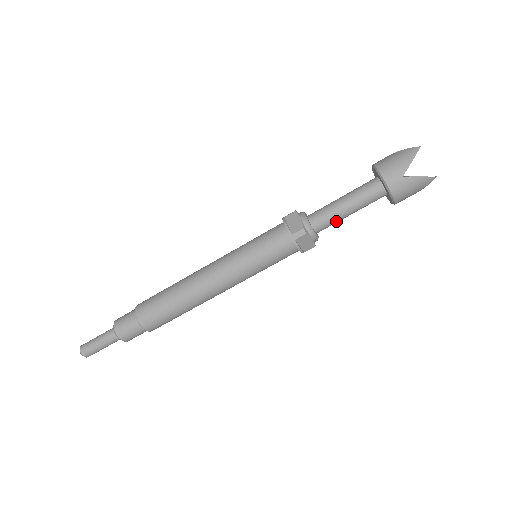
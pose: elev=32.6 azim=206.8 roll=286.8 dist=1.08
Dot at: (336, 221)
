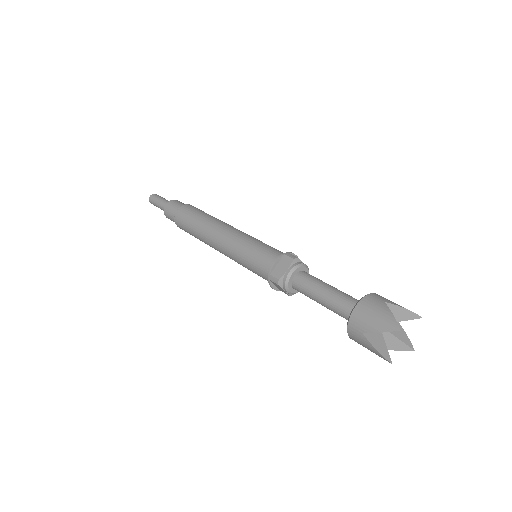
Dot at: (311, 298)
